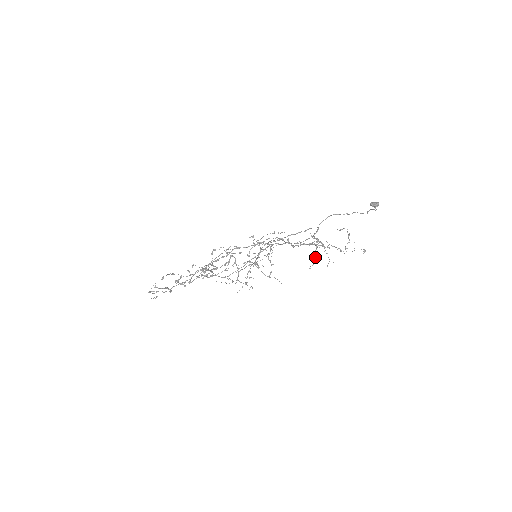
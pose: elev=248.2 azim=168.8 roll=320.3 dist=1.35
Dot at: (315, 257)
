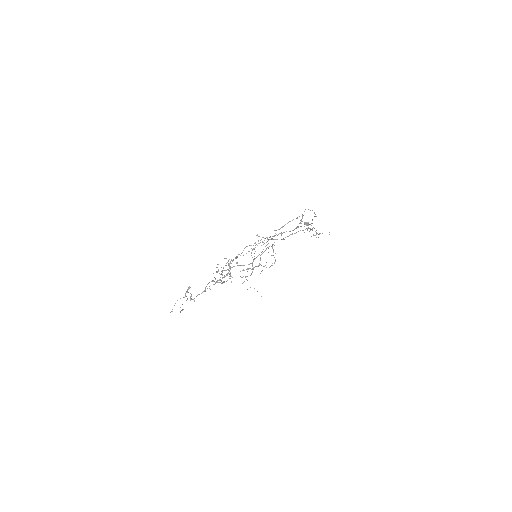
Dot at: occluded
